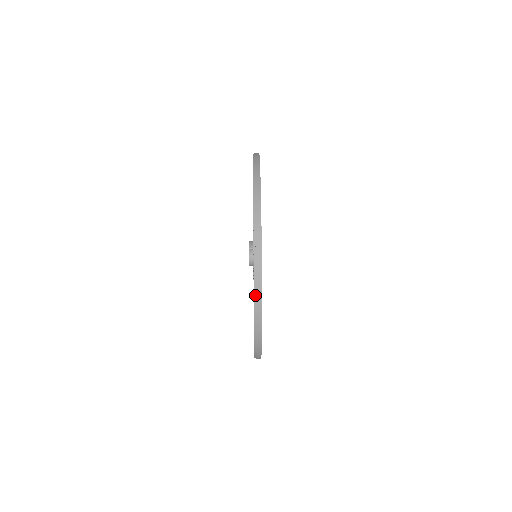
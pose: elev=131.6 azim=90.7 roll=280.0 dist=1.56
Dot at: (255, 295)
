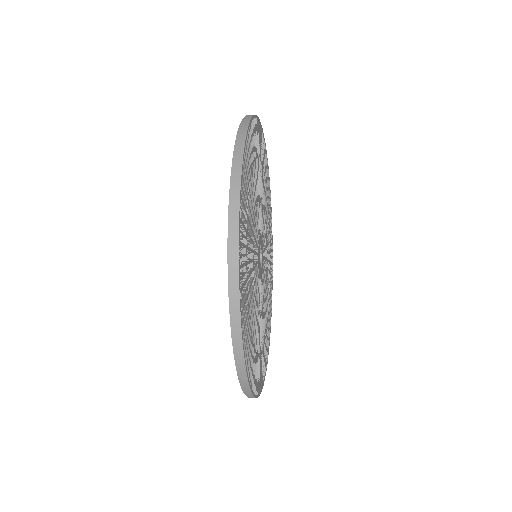
Dot at: (230, 209)
